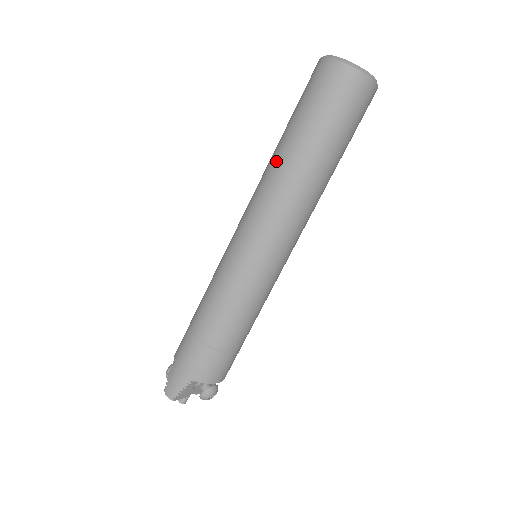
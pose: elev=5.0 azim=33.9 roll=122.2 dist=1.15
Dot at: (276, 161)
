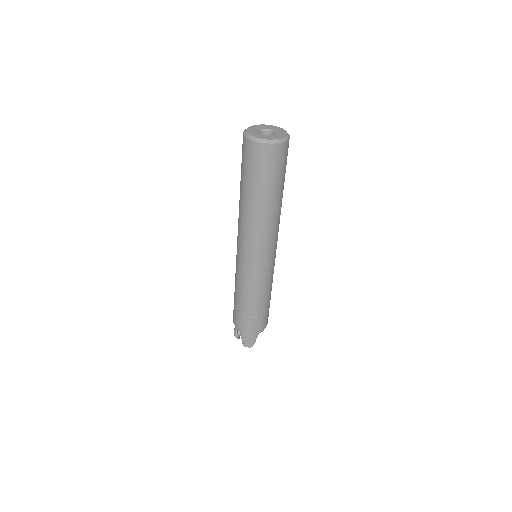
Dot at: (253, 212)
